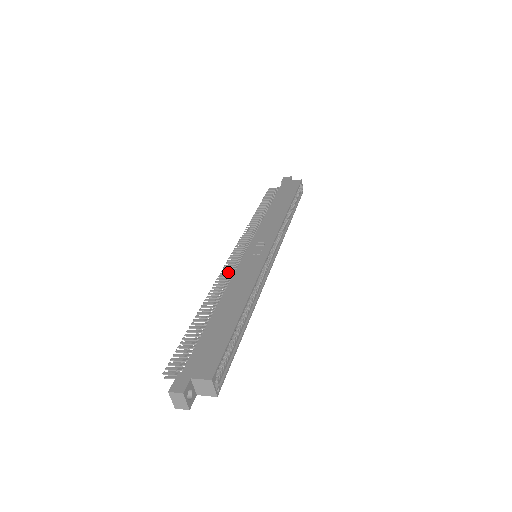
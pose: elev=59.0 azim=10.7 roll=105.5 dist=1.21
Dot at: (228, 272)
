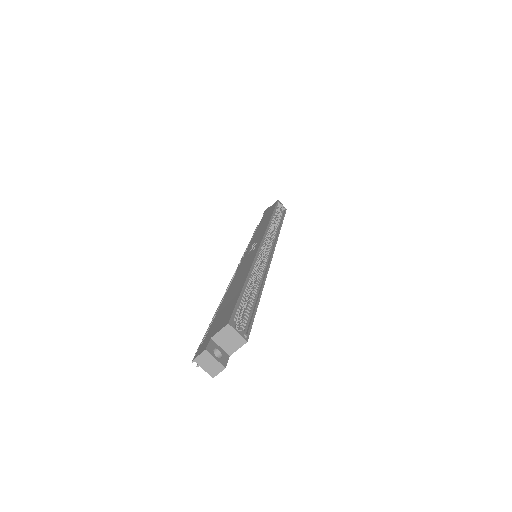
Dot at: occluded
